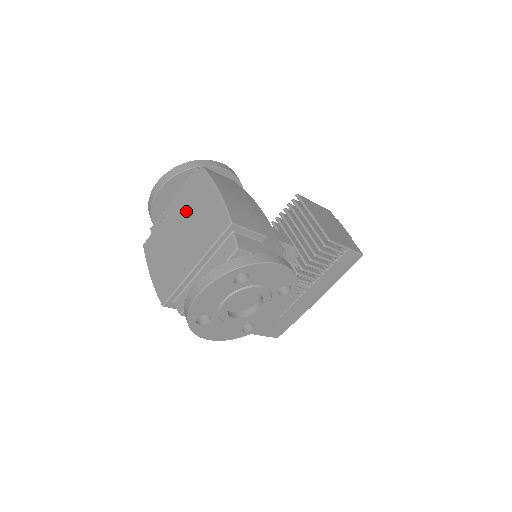
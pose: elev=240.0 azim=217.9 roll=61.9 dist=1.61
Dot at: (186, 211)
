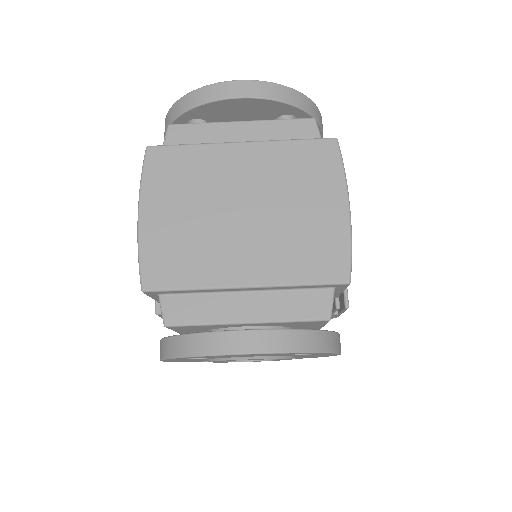
Dot at: (272, 180)
